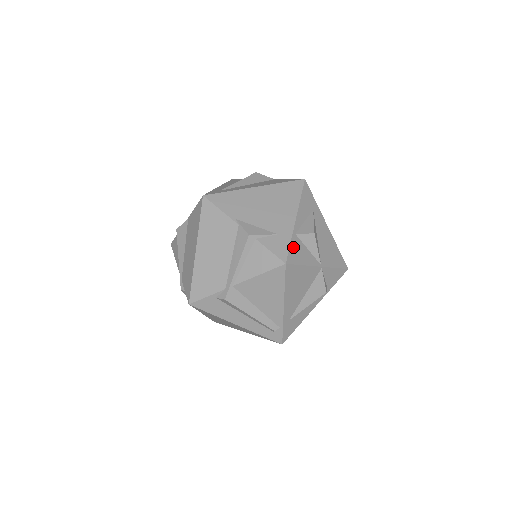
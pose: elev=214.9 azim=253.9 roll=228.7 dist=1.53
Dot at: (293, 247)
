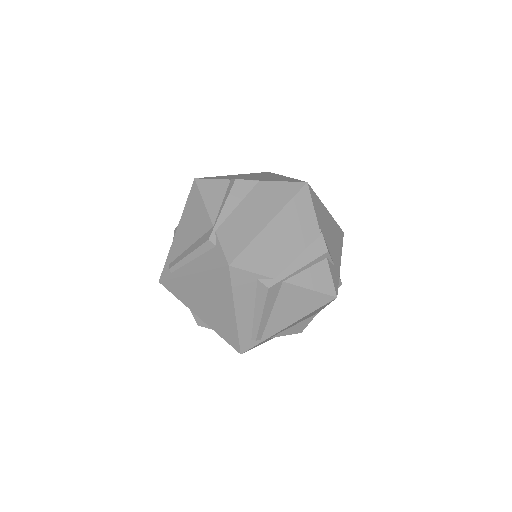
Dot at: occluded
